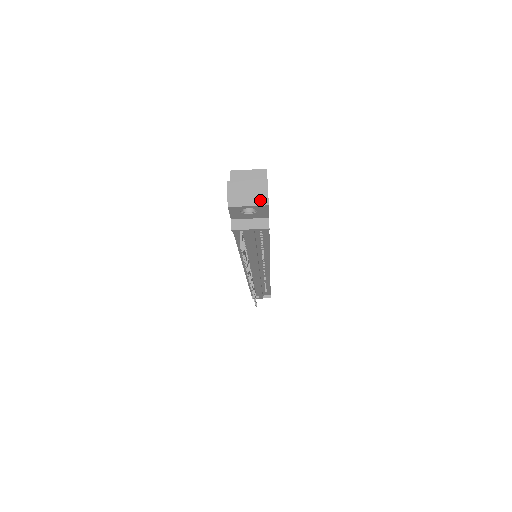
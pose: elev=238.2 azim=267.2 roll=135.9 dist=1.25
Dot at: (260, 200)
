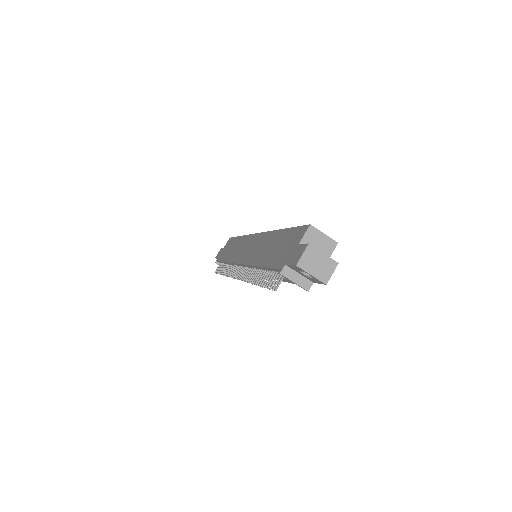
Dot at: (323, 276)
